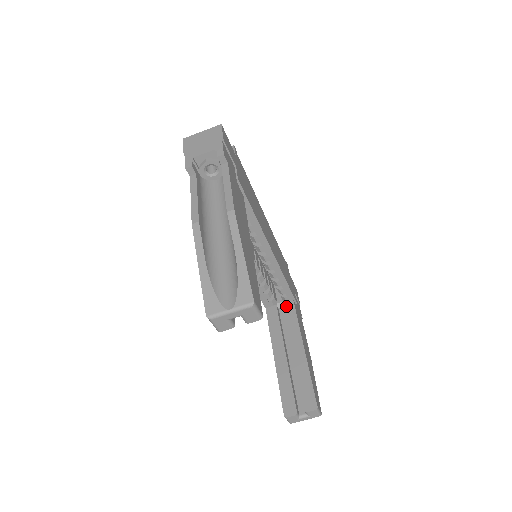
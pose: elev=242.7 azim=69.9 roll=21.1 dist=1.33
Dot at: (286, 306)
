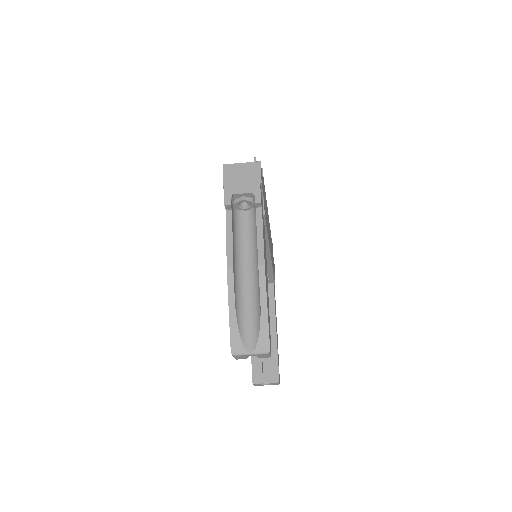
Dot at: occluded
